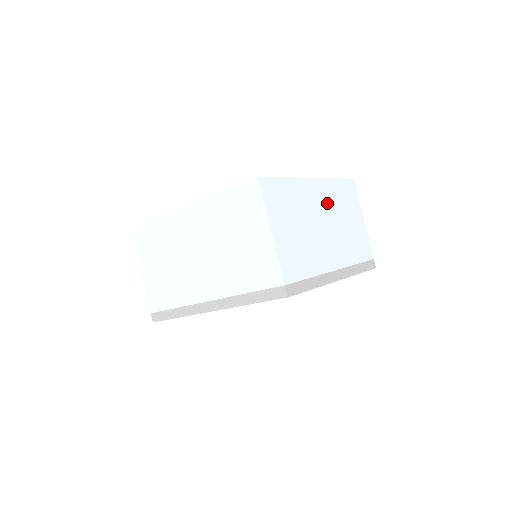
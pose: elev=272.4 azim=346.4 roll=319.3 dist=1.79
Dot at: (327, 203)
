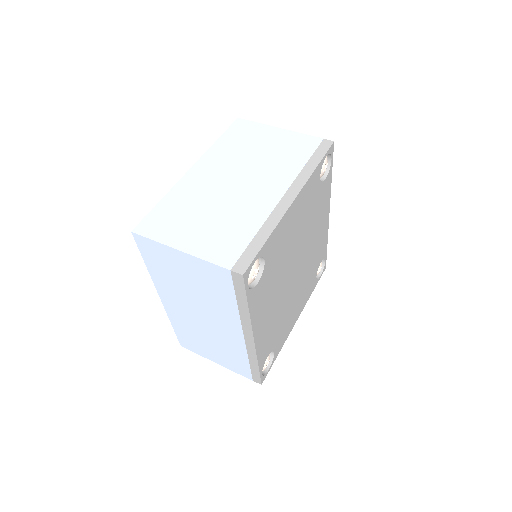
Dot at: (223, 166)
